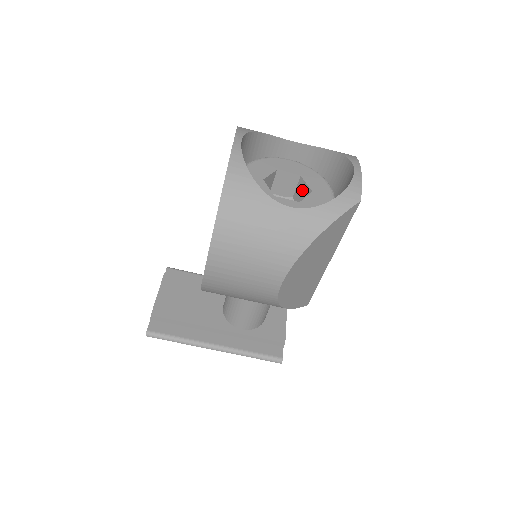
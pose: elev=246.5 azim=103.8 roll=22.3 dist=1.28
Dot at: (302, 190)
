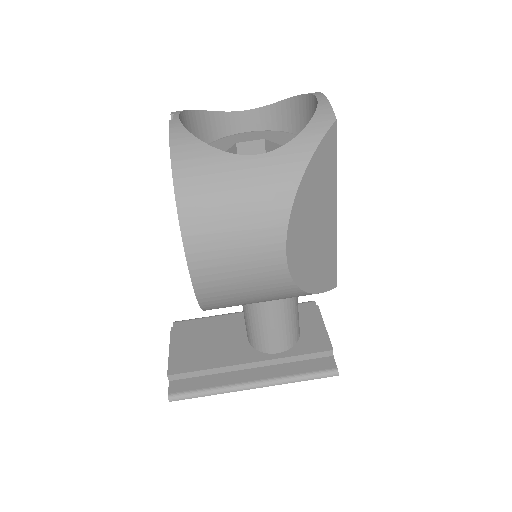
Dot at: occluded
